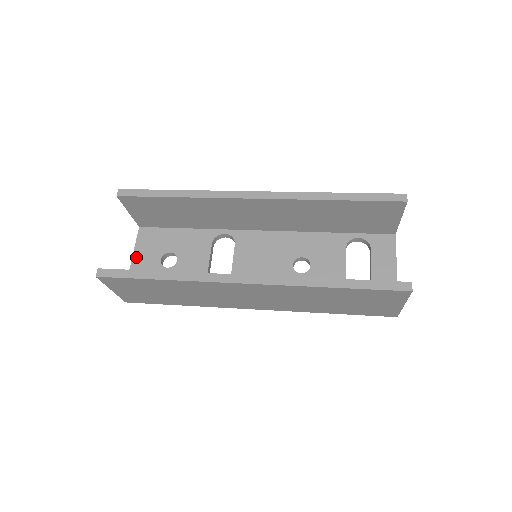
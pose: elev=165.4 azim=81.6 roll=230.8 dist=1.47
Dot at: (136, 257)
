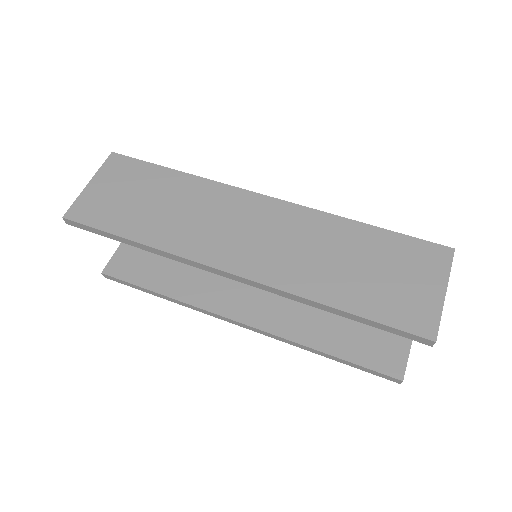
Dot at: occluded
